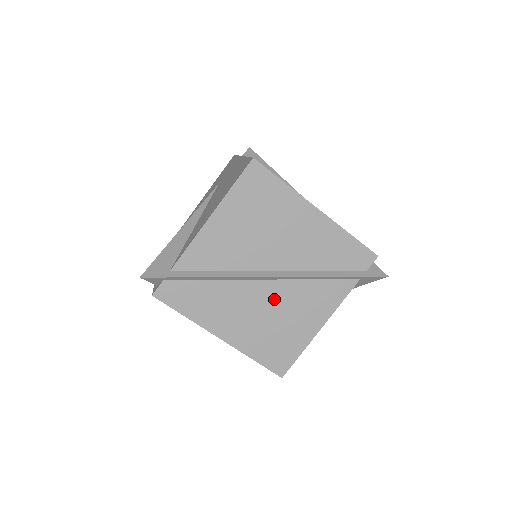
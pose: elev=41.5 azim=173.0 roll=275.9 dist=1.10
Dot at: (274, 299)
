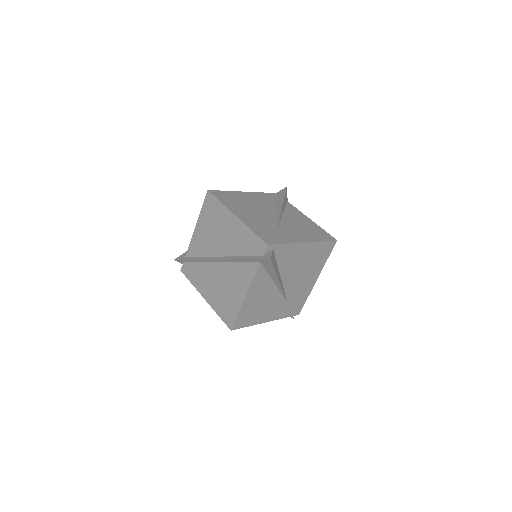
Dot at: (223, 275)
